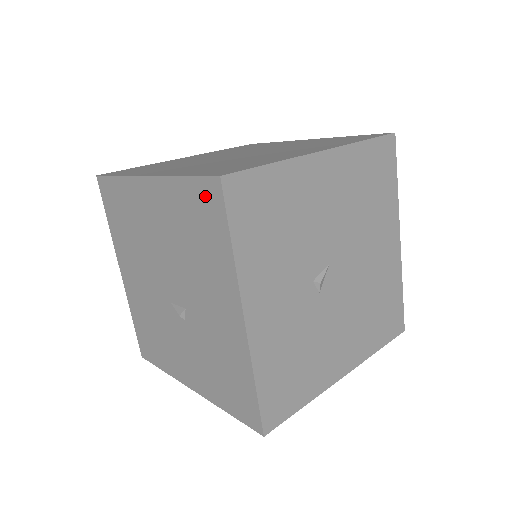
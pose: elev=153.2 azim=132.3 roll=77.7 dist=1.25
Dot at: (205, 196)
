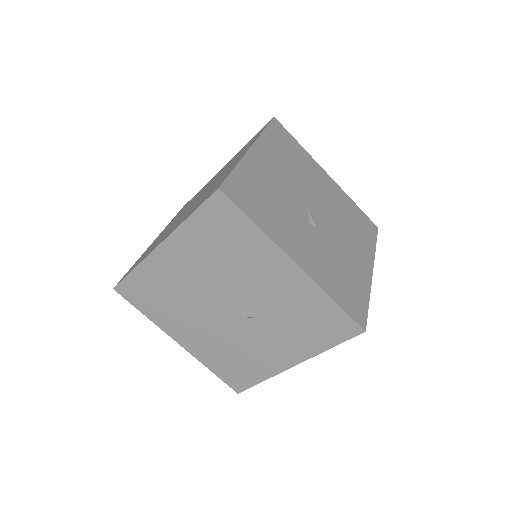
Dot at: (216, 212)
